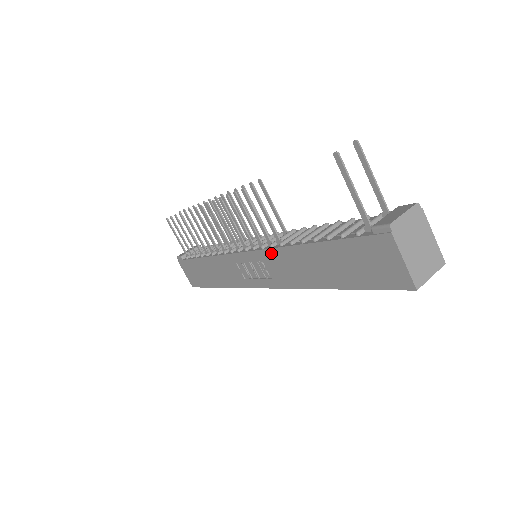
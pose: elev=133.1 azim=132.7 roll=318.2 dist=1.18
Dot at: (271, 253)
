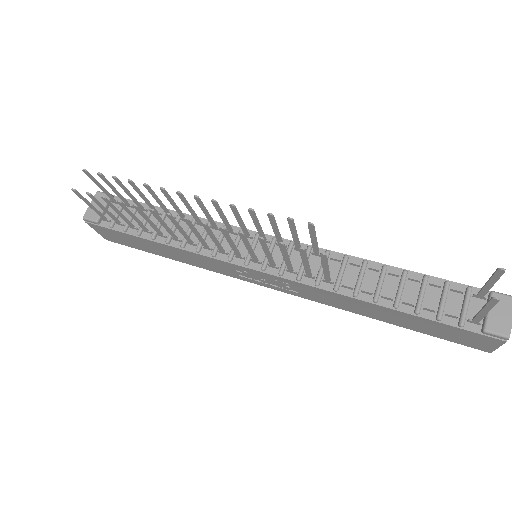
Dot at: (314, 289)
